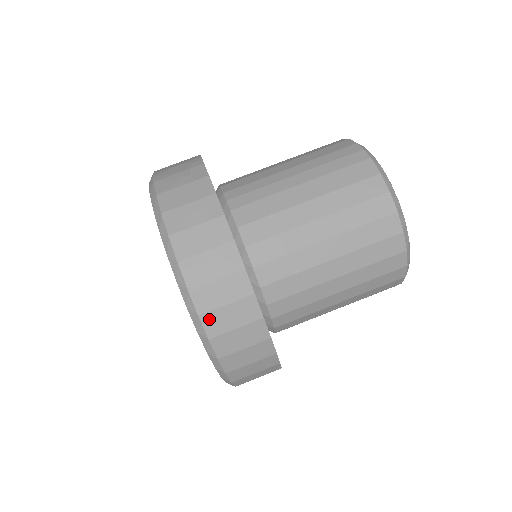
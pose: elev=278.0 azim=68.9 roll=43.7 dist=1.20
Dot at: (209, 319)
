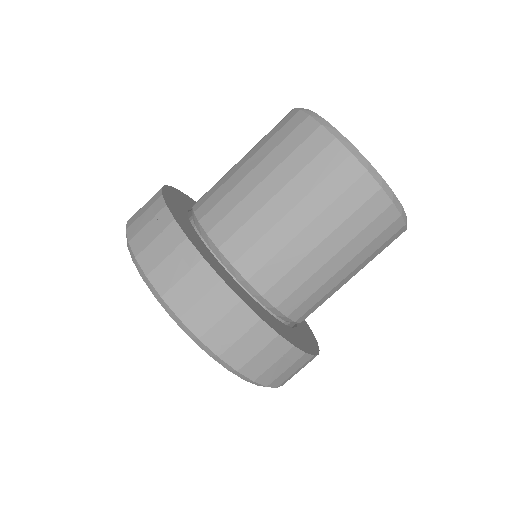
Dot at: (156, 277)
